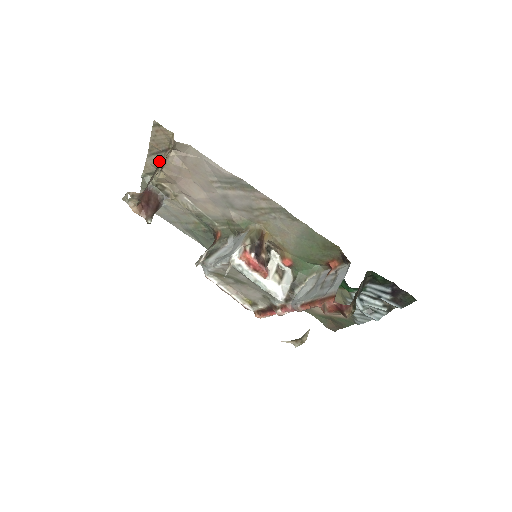
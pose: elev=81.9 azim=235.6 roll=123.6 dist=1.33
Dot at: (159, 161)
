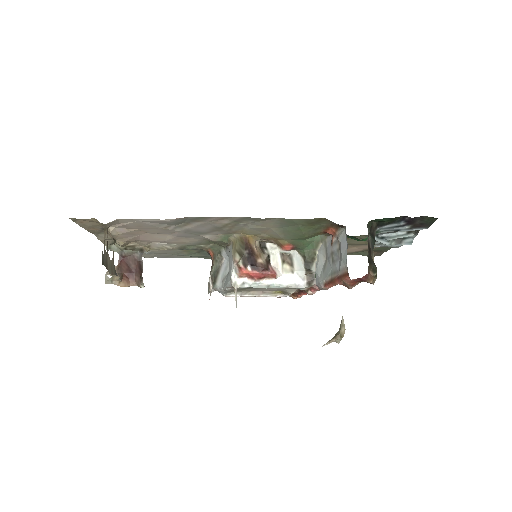
Dot at: (108, 235)
